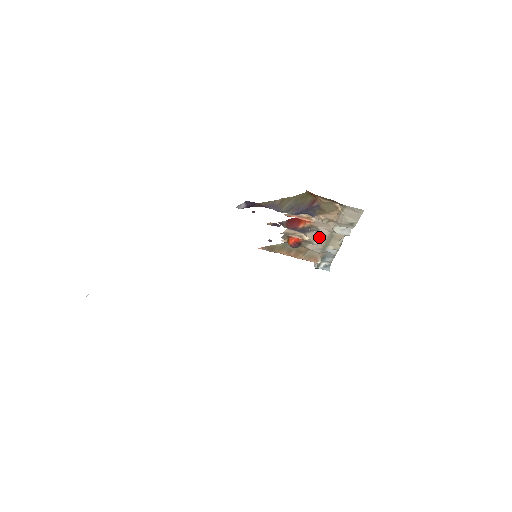
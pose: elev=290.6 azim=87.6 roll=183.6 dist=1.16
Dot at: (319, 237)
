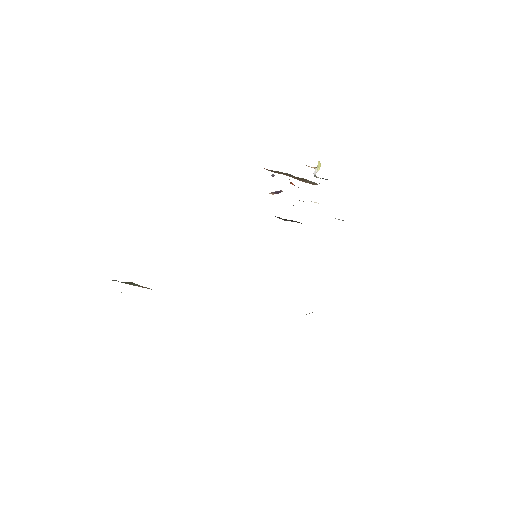
Dot at: occluded
